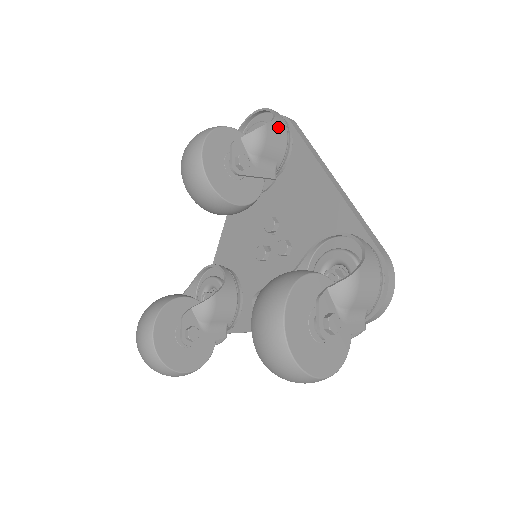
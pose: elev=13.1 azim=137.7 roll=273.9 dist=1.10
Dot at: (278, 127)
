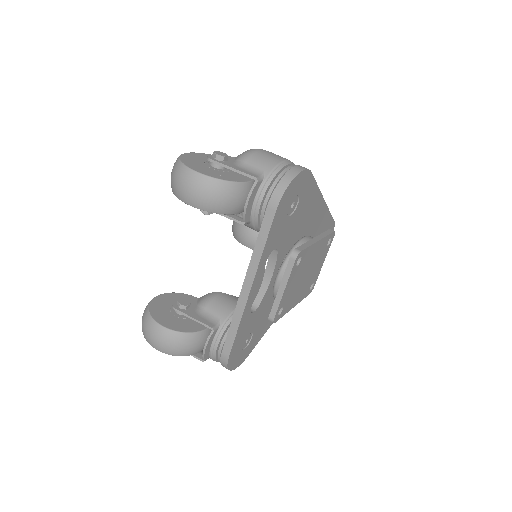
Dot at: occluded
